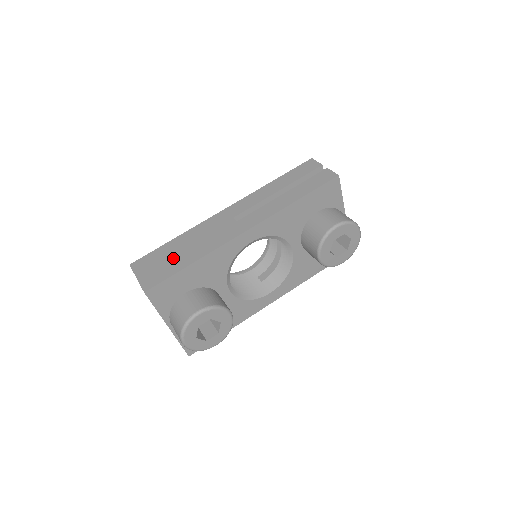
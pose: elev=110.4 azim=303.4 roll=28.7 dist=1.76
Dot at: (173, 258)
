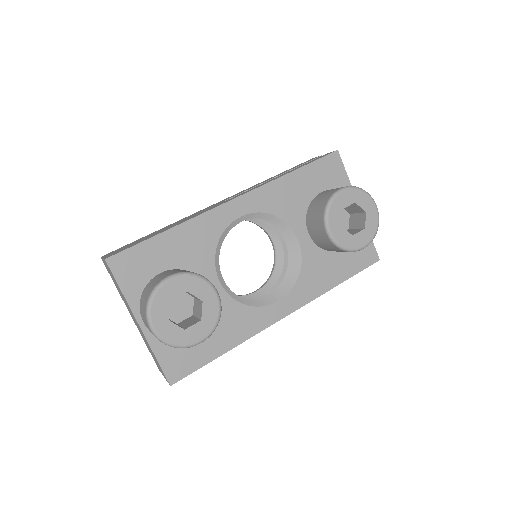
Dot at: (148, 236)
